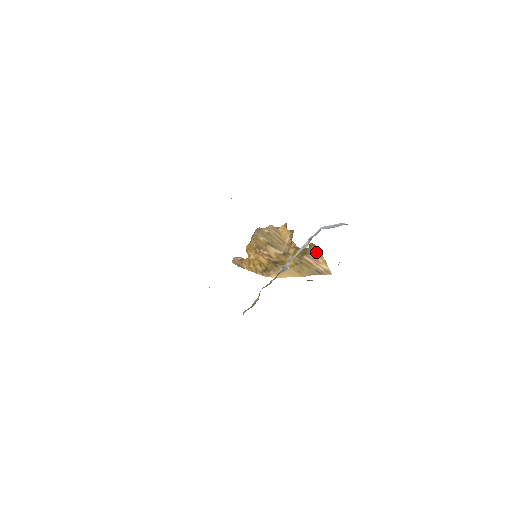
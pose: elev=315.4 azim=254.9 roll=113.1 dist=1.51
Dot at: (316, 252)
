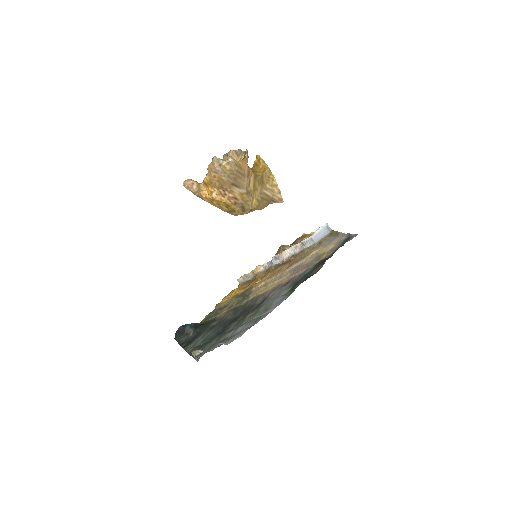
Dot at: (272, 181)
